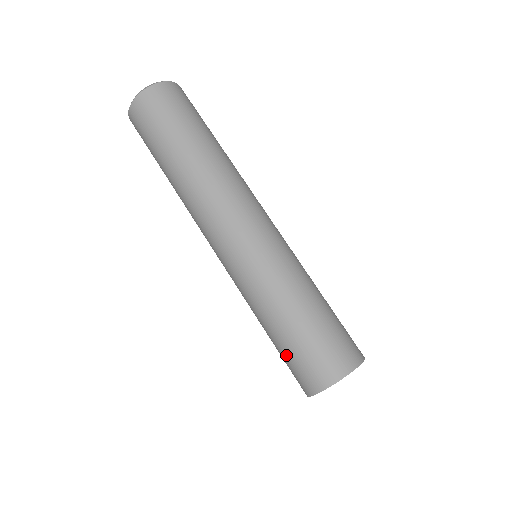
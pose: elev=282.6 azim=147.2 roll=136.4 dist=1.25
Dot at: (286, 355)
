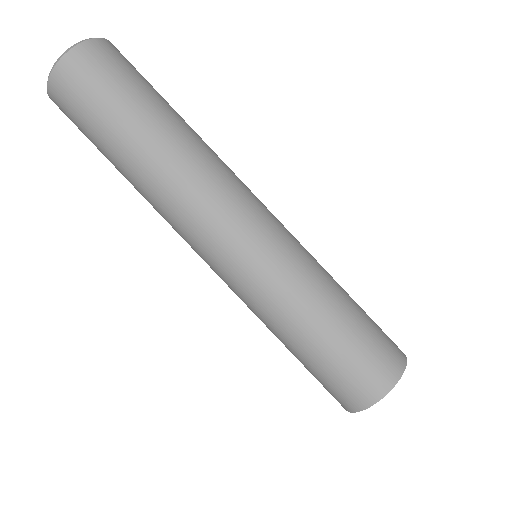
Dot at: occluded
